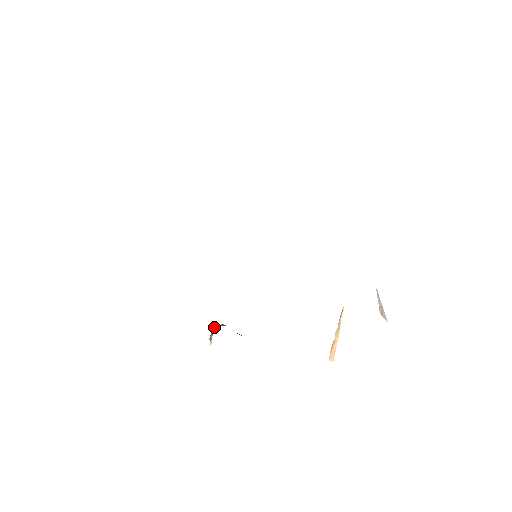
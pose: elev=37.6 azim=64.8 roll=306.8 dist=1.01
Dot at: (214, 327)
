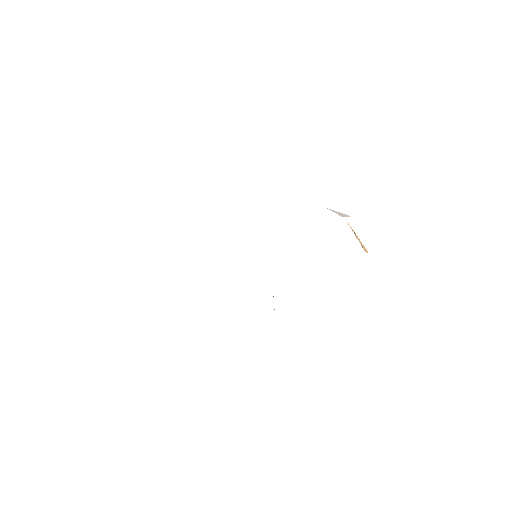
Dot at: occluded
